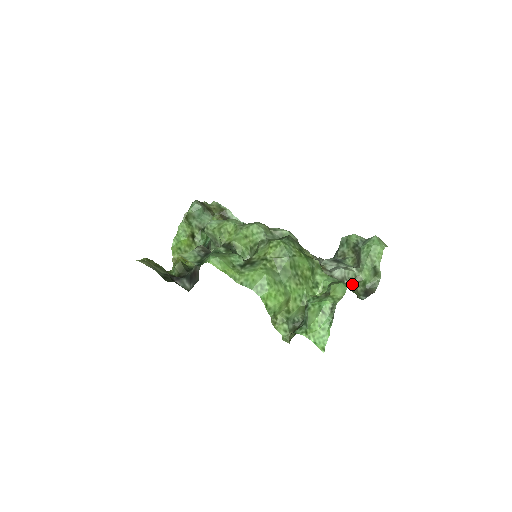
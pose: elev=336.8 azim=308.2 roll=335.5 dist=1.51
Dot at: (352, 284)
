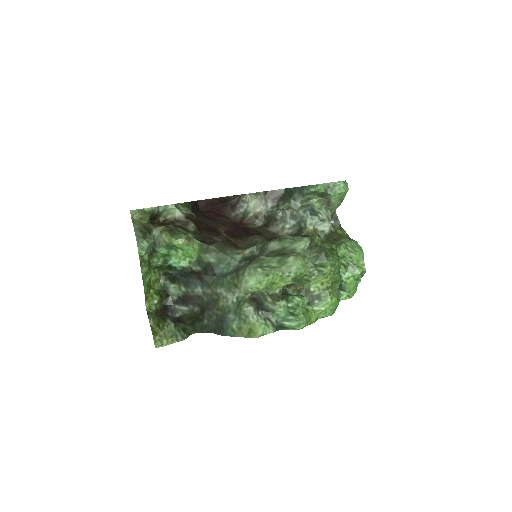
Dot at: (333, 226)
